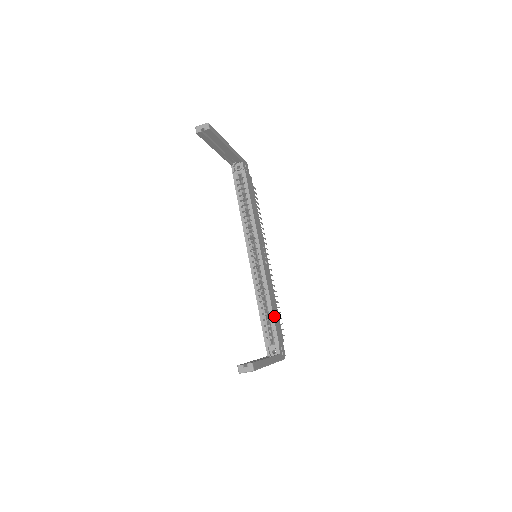
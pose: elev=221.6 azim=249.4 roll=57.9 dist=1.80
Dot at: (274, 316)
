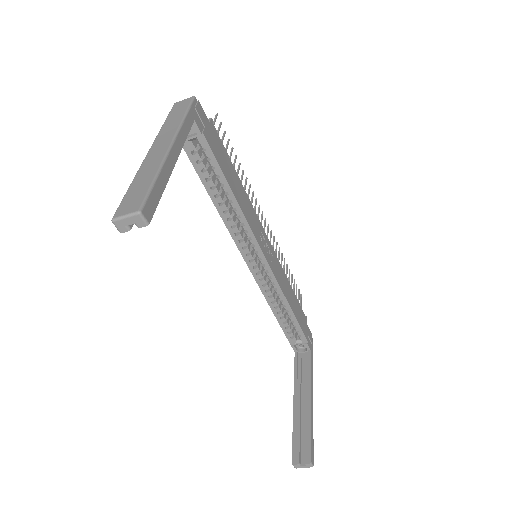
Dot at: (296, 316)
